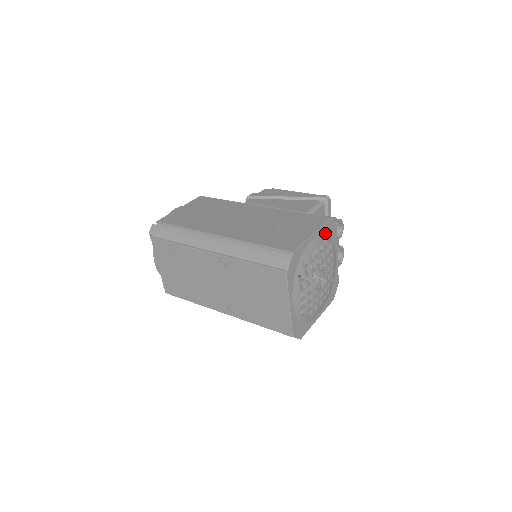
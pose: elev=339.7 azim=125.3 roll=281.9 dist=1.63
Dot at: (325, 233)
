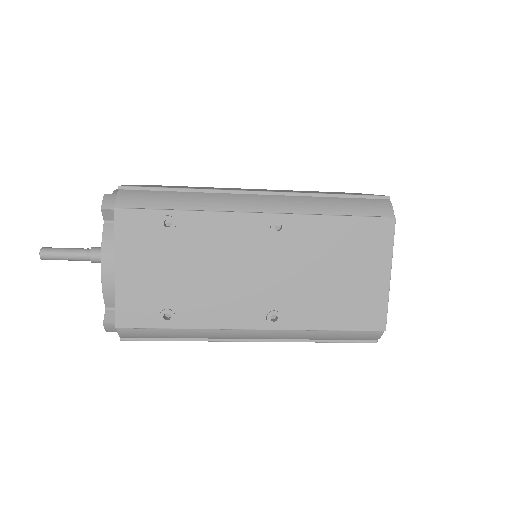
Dot at: occluded
